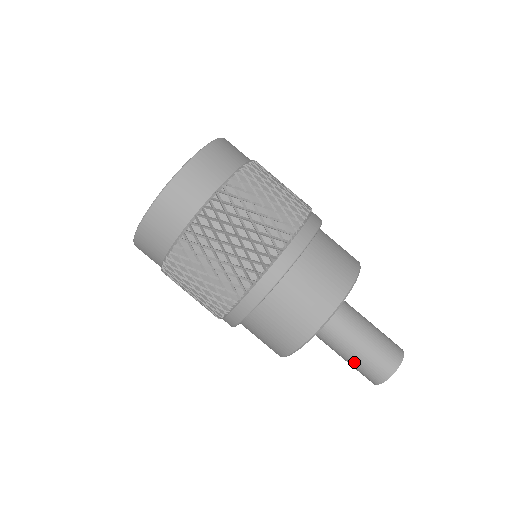
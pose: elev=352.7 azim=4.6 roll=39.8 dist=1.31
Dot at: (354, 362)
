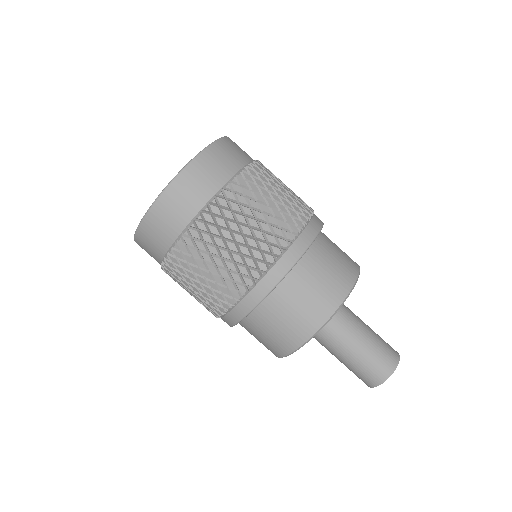
Dot at: (351, 364)
